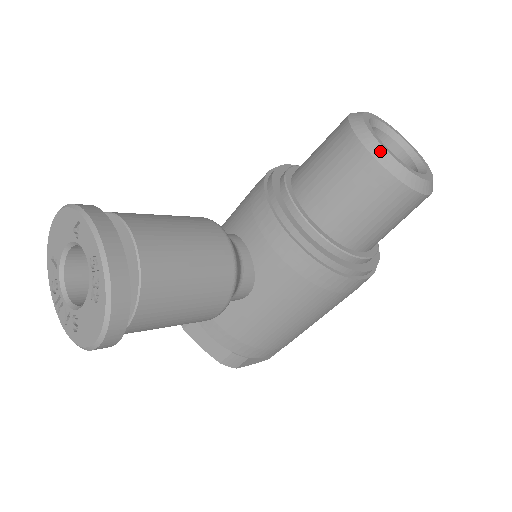
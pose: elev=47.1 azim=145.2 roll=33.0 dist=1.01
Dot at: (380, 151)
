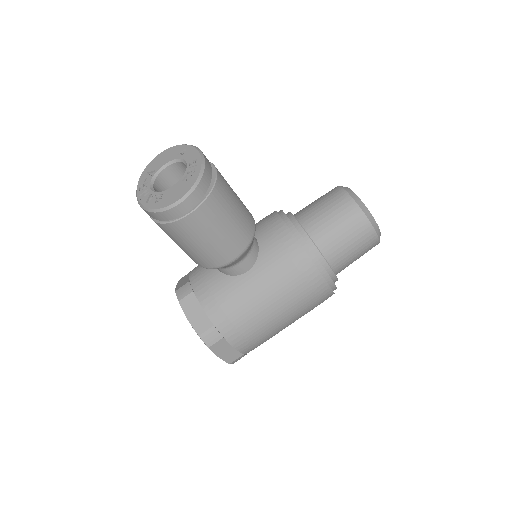
Dot at: (356, 197)
